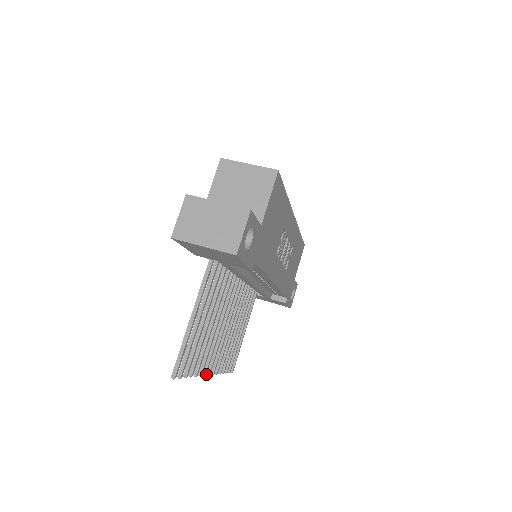
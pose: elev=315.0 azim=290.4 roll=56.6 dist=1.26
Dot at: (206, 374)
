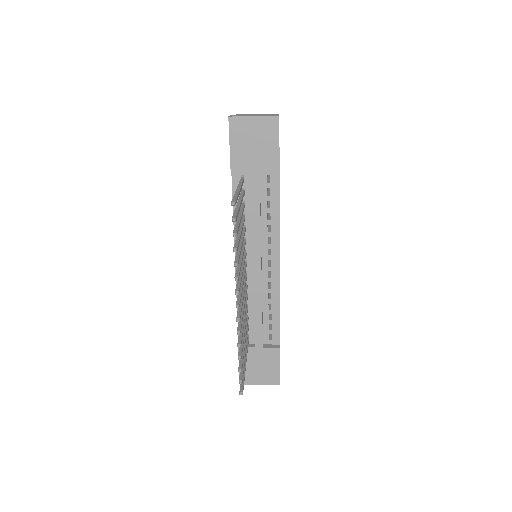
Dot at: (238, 294)
